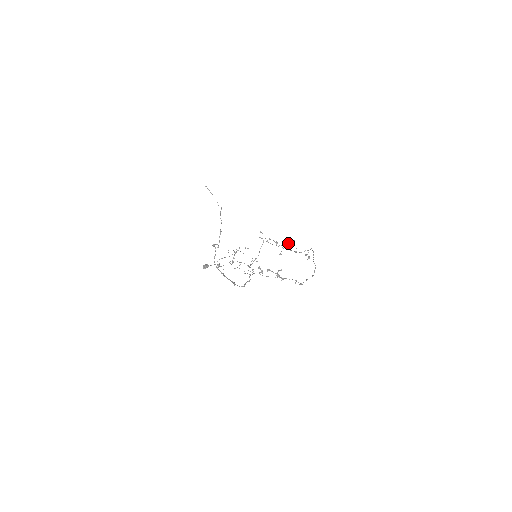
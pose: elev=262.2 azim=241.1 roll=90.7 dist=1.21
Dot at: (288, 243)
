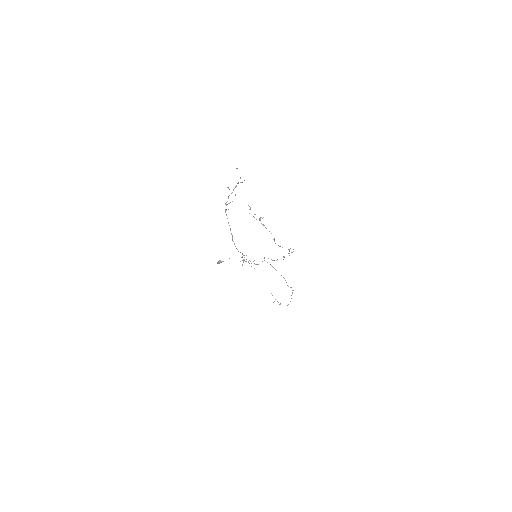
Dot at: occluded
